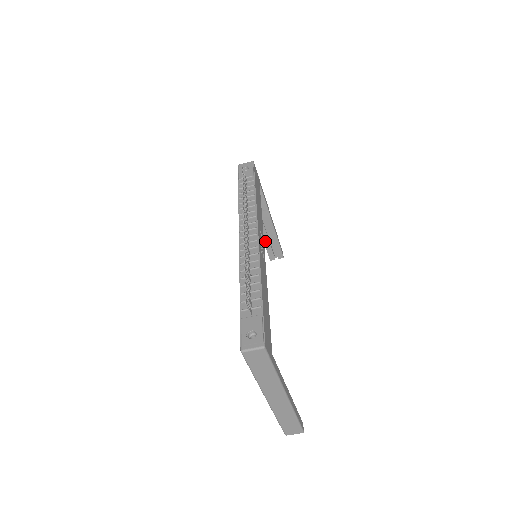
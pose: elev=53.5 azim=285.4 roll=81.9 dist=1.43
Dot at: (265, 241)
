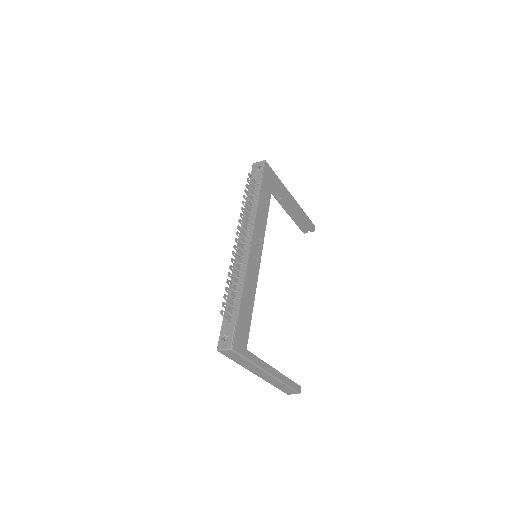
Dot at: (294, 219)
